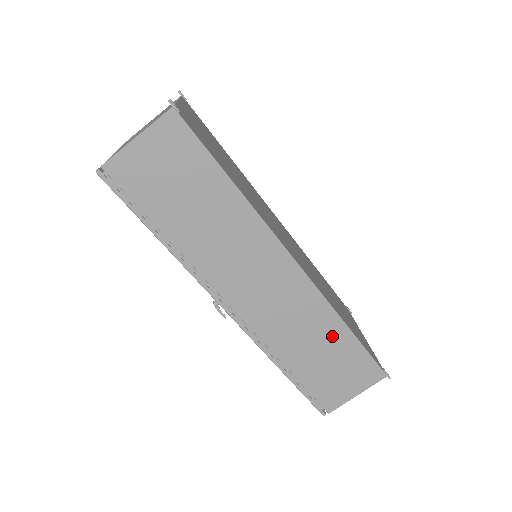
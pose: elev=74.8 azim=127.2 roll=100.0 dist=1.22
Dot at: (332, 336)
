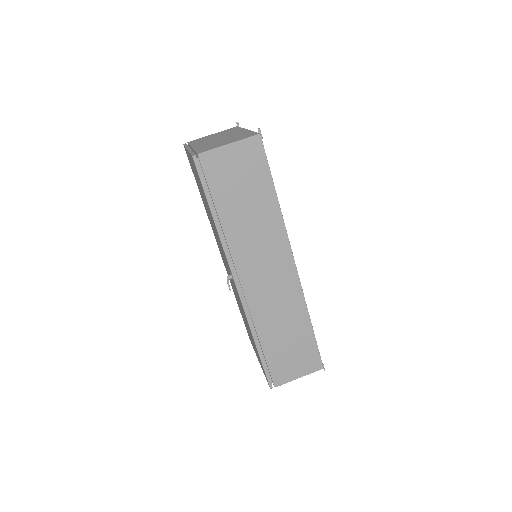
Dot at: (299, 326)
